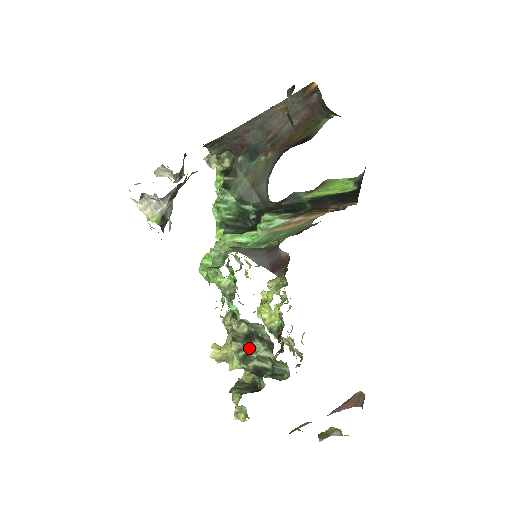
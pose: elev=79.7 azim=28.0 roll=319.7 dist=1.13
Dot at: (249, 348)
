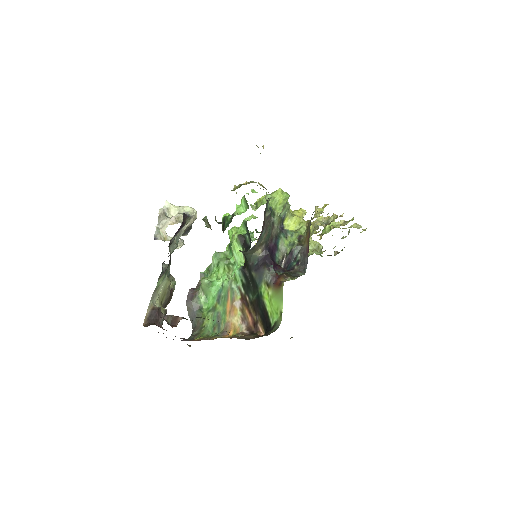
Dot at: occluded
